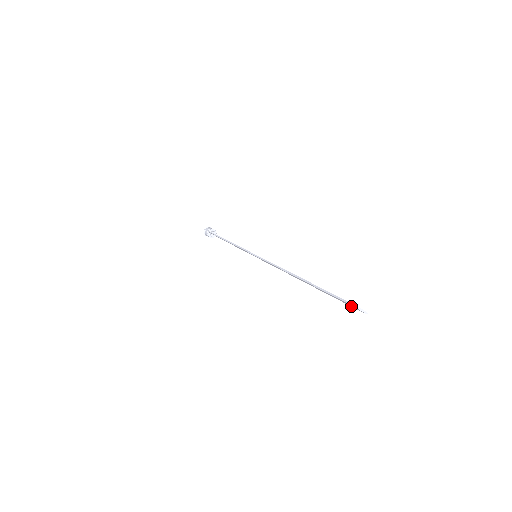
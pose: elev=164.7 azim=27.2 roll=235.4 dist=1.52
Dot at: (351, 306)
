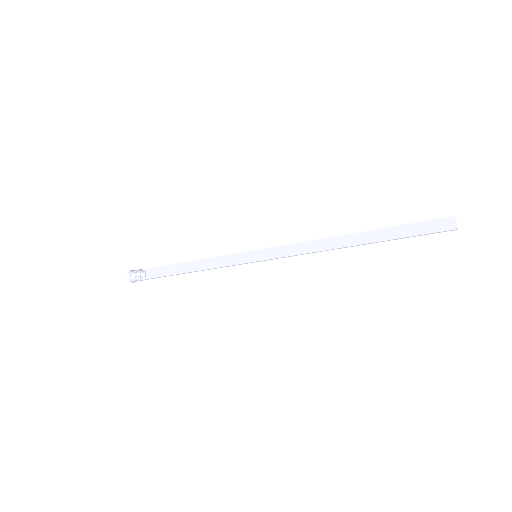
Dot at: (435, 230)
